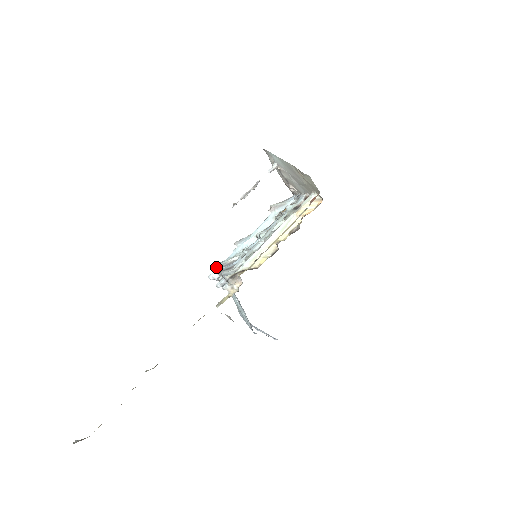
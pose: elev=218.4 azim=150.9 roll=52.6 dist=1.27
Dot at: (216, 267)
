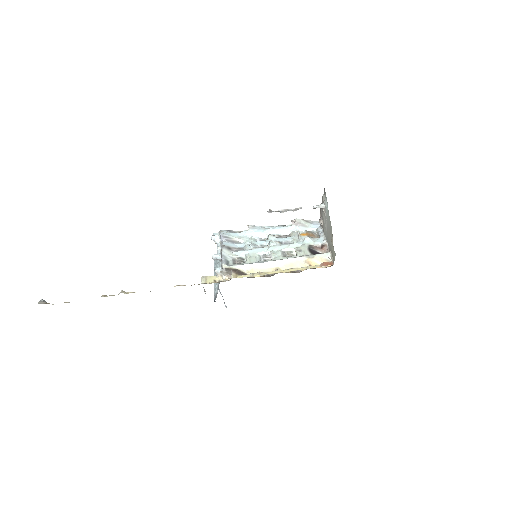
Dot at: (222, 236)
